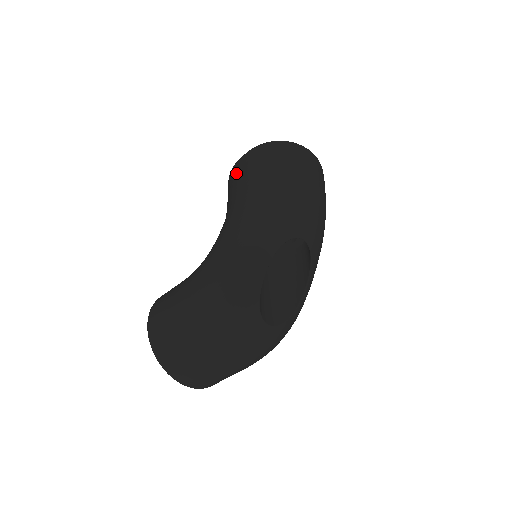
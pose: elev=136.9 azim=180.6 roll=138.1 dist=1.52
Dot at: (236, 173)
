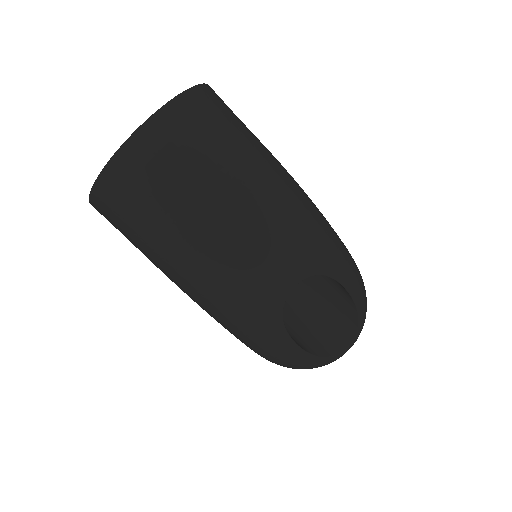
Dot at: occluded
